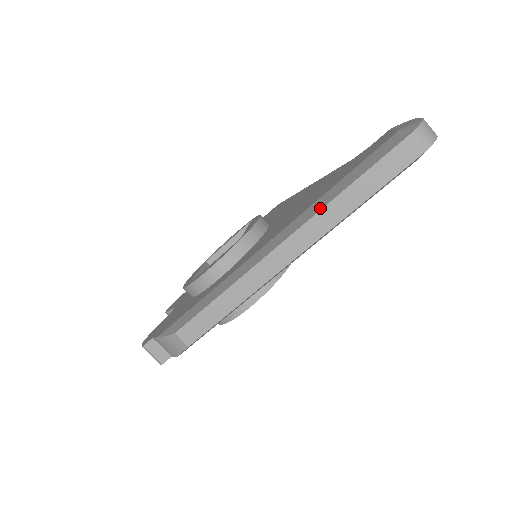
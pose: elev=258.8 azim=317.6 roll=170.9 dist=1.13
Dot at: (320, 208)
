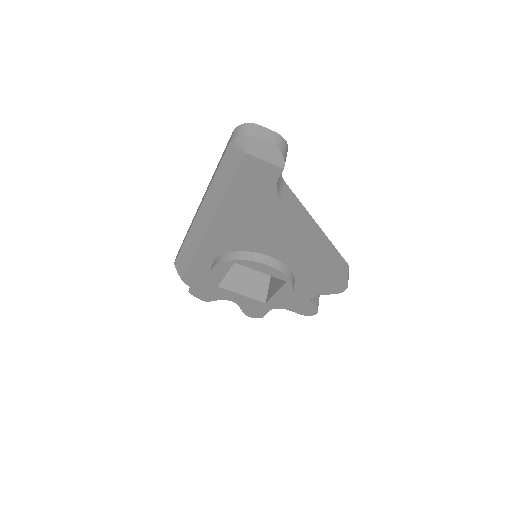
Dot at: occluded
